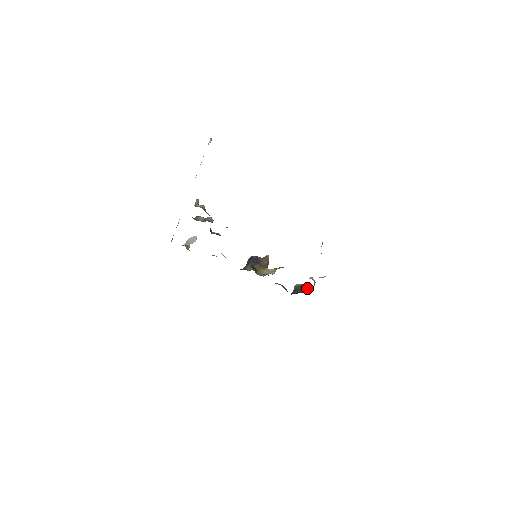
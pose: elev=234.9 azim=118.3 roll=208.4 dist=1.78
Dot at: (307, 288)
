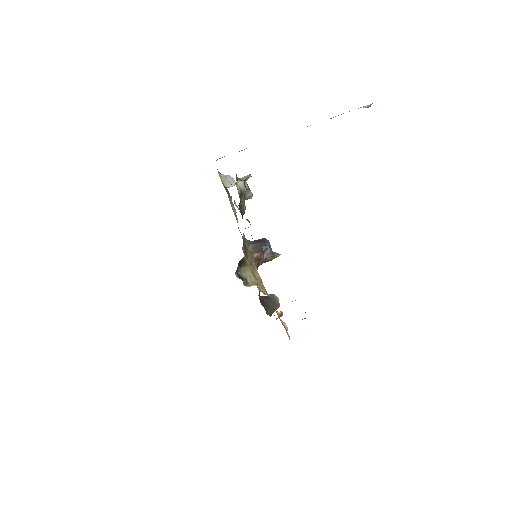
Dot at: (275, 309)
